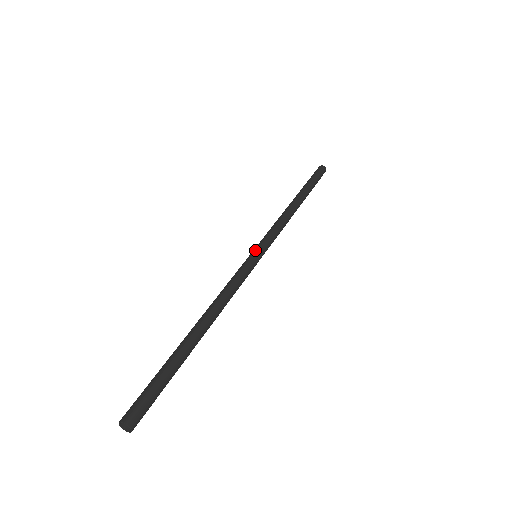
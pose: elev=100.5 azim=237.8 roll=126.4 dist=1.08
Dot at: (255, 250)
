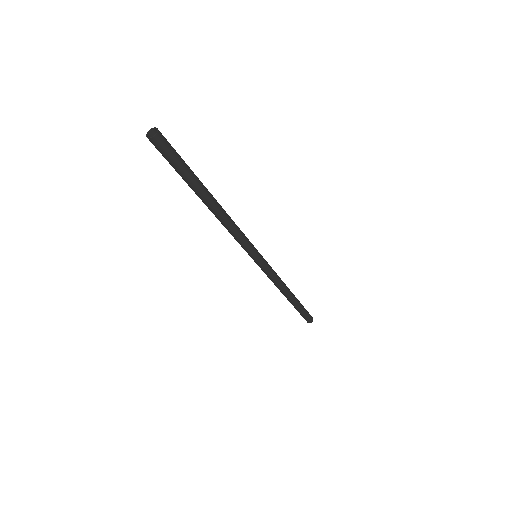
Dot at: occluded
